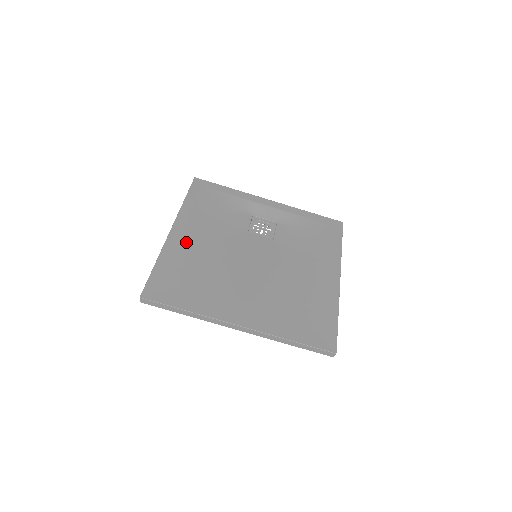
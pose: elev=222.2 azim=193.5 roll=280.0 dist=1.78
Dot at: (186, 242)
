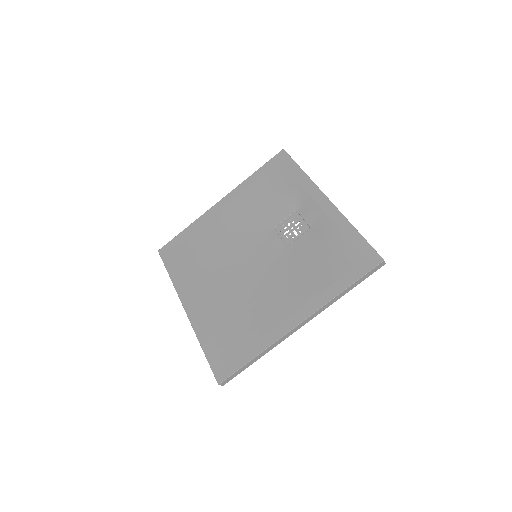
Dot at: (218, 218)
